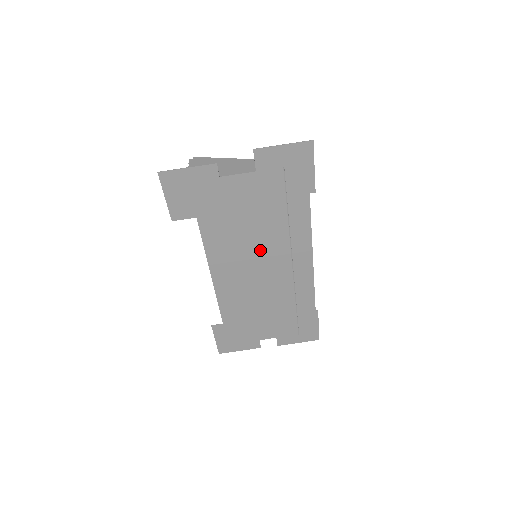
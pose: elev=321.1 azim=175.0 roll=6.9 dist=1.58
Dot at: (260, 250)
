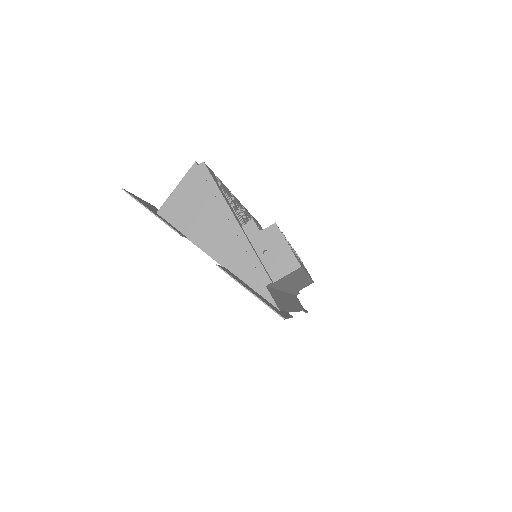
Dot at: occluded
